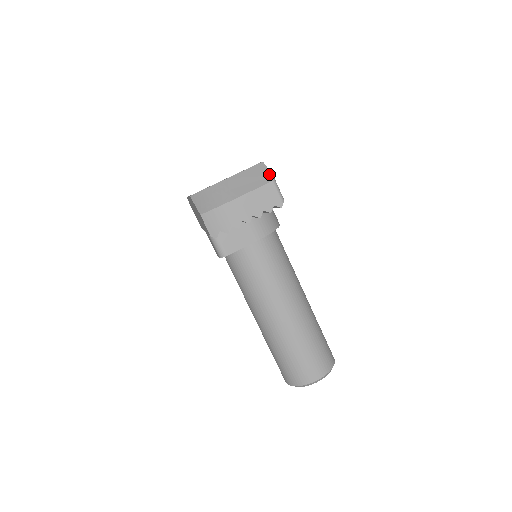
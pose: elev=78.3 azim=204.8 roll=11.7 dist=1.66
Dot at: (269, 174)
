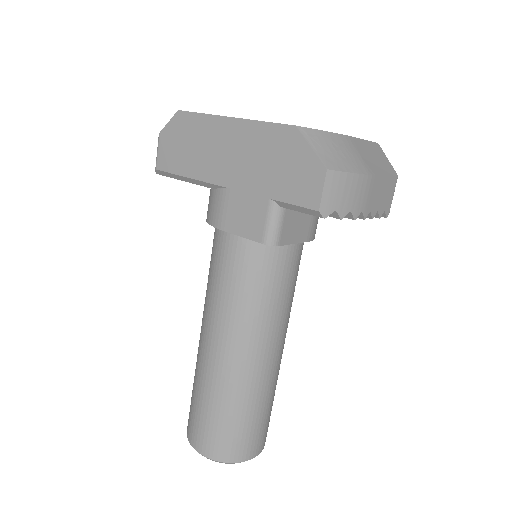
Dot at: (391, 166)
